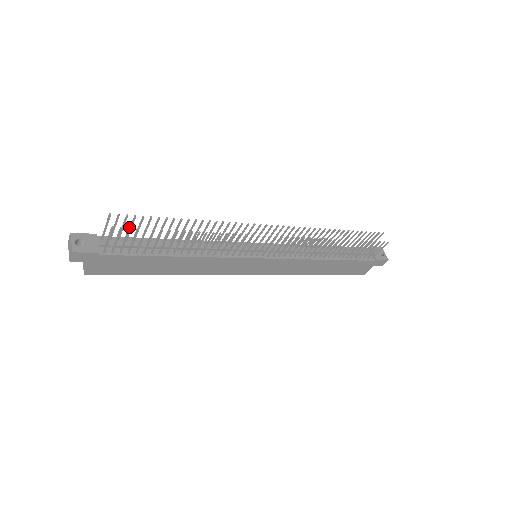
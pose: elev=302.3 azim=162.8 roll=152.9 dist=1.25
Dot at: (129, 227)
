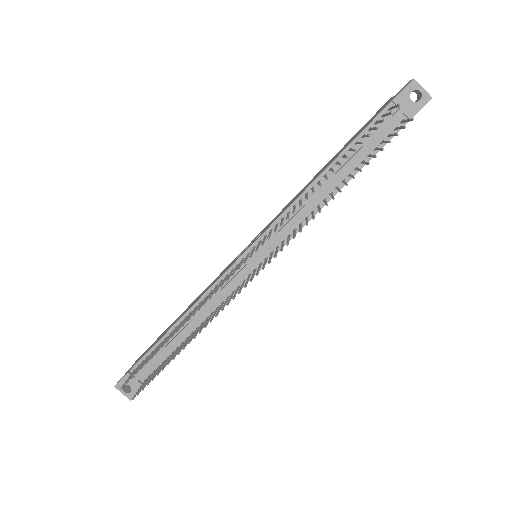
Dot at: occluded
